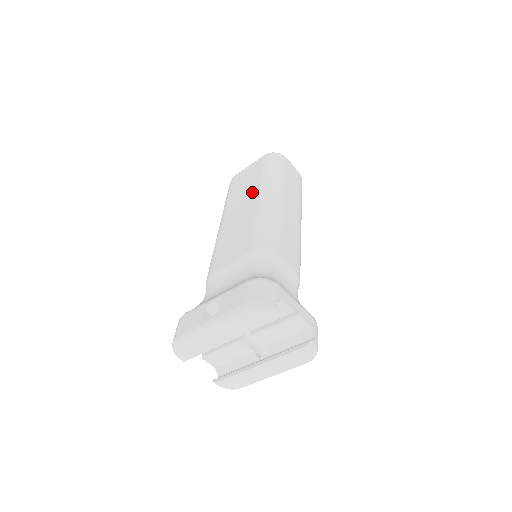
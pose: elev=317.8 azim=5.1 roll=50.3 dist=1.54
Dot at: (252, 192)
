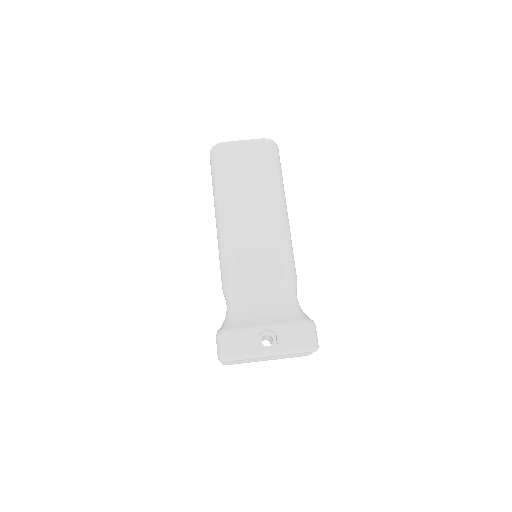
Dot at: (263, 195)
